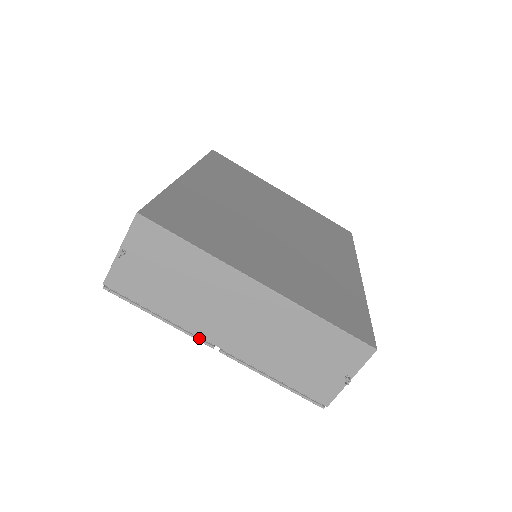
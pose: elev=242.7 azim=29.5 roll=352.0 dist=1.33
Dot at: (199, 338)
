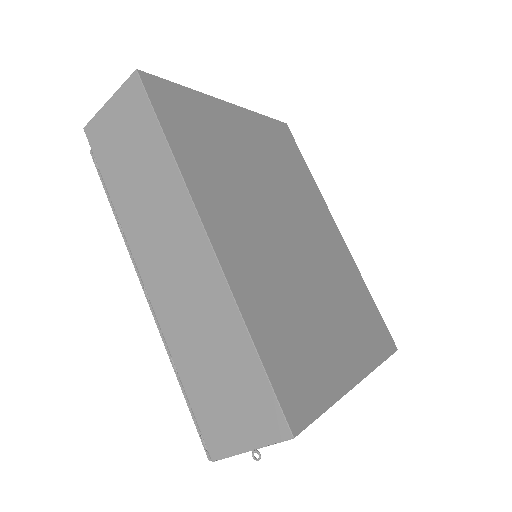
Dot at: occluded
